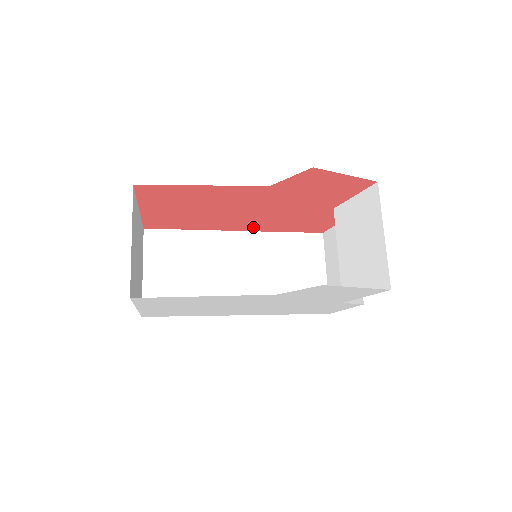
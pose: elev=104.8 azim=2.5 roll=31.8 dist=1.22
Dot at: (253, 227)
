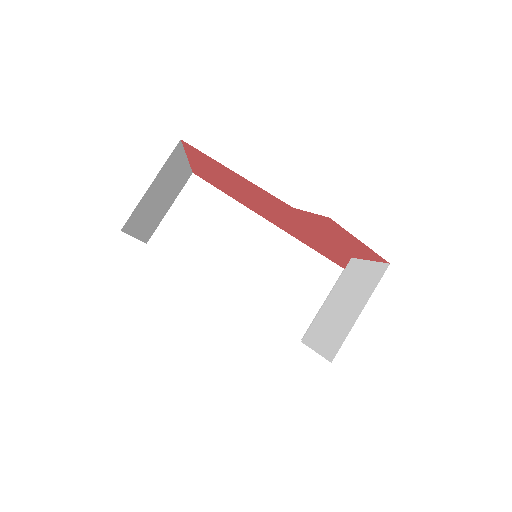
Dot at: (282, 227)
